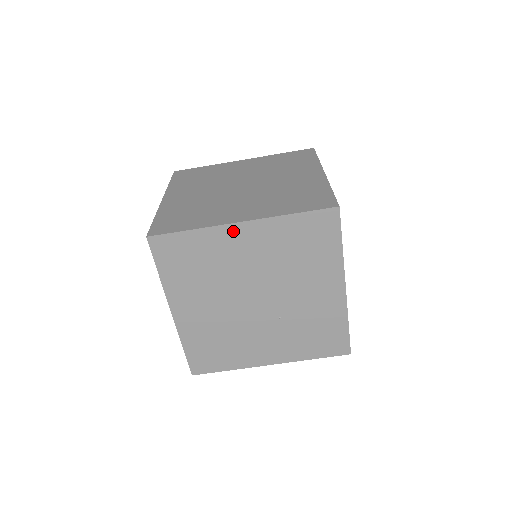
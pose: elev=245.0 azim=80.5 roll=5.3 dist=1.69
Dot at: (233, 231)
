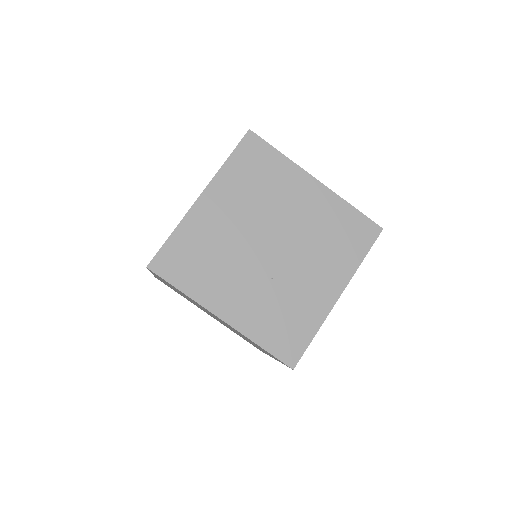
Dot at: (306, 180)
